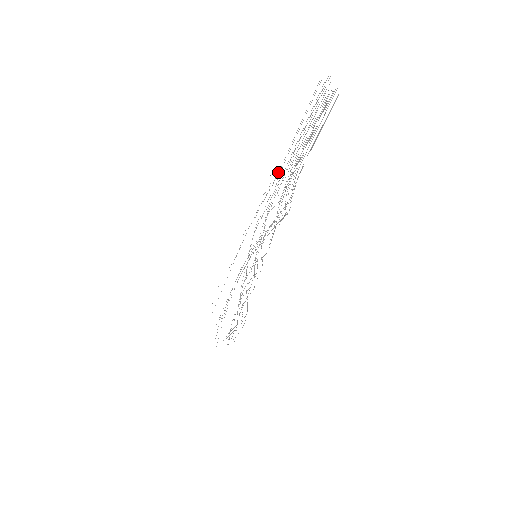
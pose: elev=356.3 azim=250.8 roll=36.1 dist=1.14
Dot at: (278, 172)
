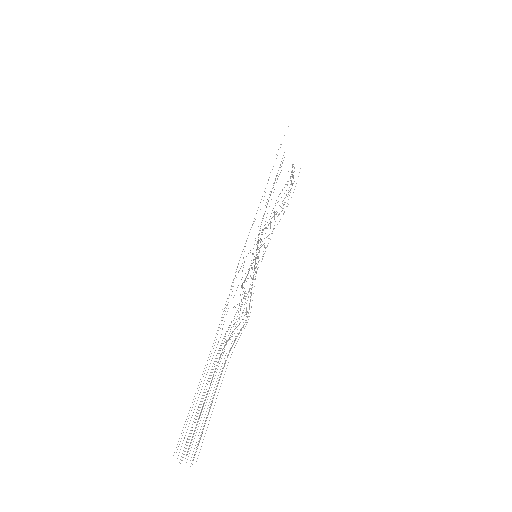
Dot at: occluded
